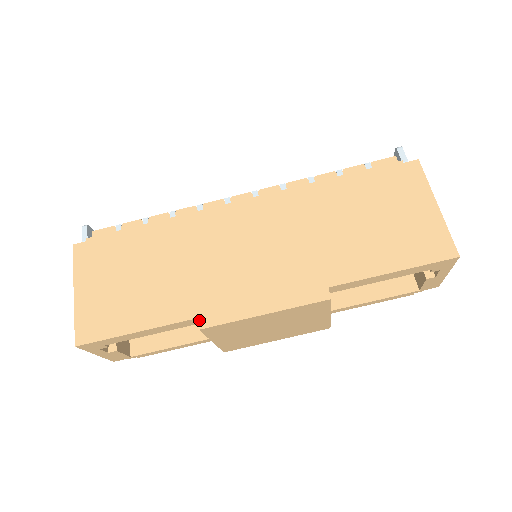
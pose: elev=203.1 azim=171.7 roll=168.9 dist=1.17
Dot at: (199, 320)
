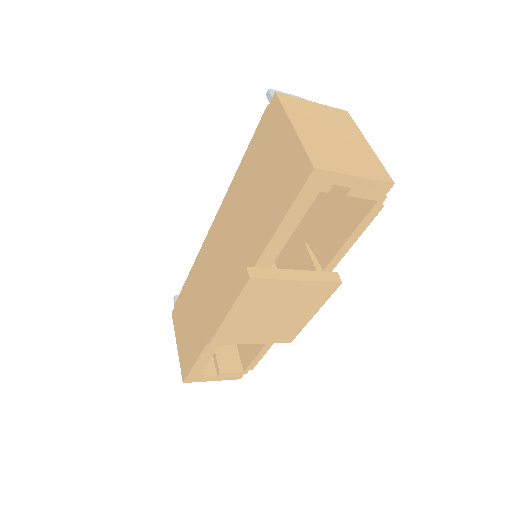
Dot at: (207, 338)
